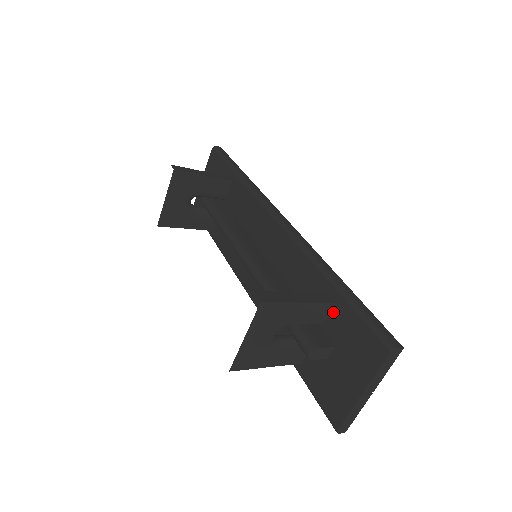
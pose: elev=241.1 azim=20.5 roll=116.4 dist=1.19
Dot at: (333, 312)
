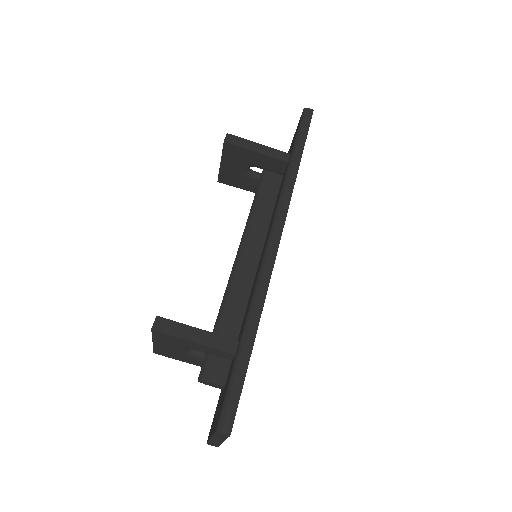
Dot at: (233, 359)
